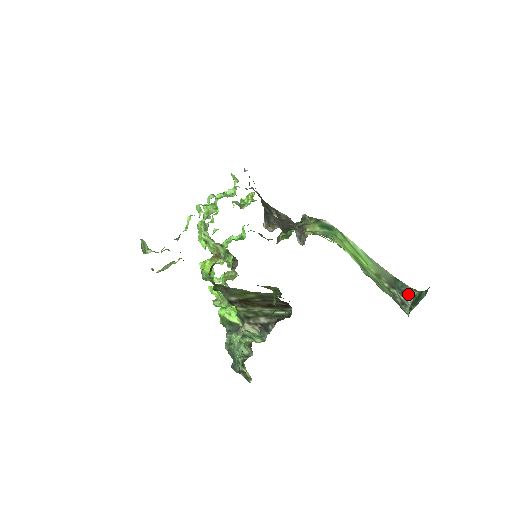
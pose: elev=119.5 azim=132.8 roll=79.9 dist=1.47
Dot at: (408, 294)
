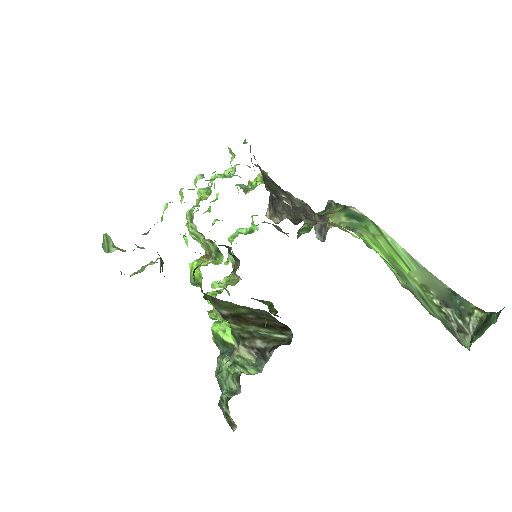
Dot at: (470, 316)
